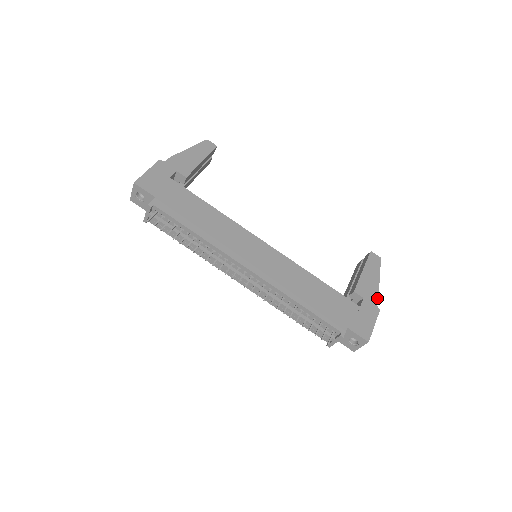
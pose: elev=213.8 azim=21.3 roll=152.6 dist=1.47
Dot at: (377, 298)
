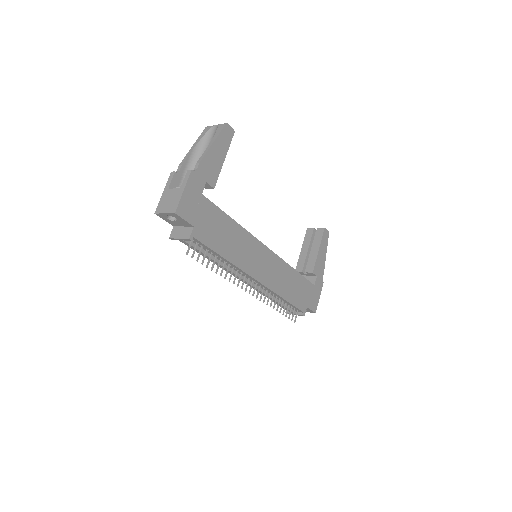
Dot at: (323, 273)
